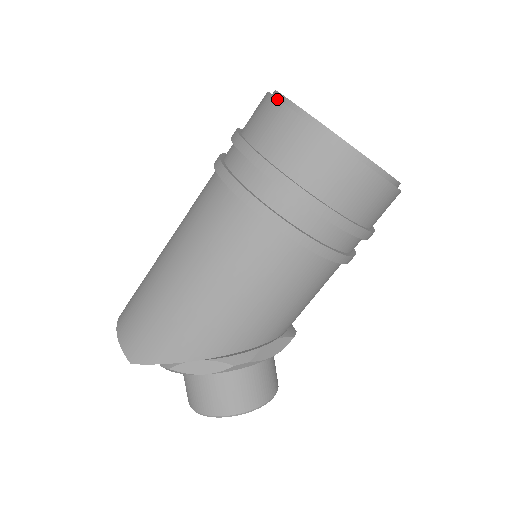
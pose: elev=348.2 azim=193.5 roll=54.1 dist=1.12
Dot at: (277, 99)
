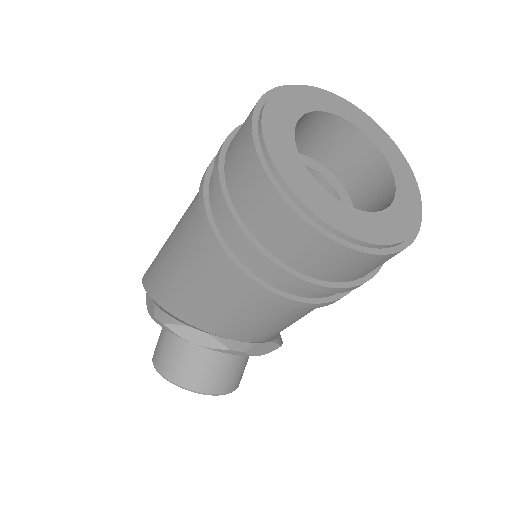
Dot at: (277, 87)
